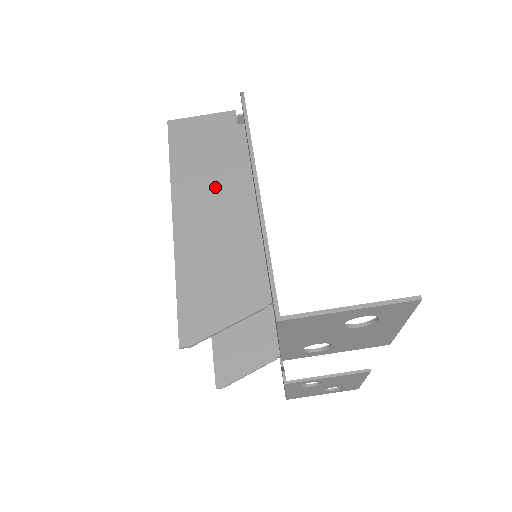
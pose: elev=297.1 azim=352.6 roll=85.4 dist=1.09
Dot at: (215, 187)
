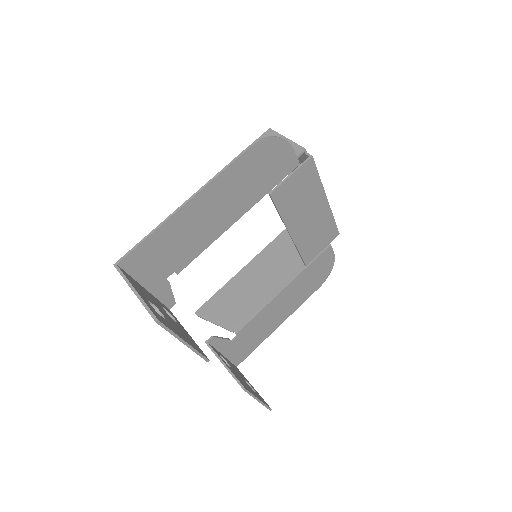
Dot at: occluded
